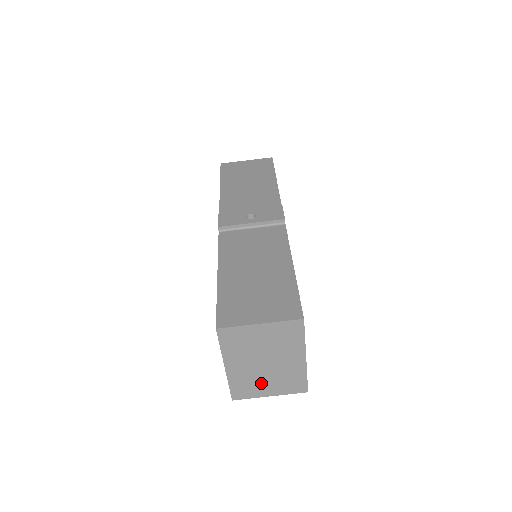
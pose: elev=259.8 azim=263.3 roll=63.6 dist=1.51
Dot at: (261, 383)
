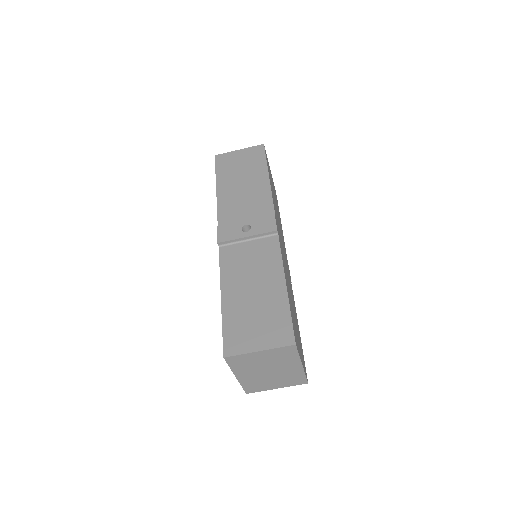
Dot at: (268, 382)
